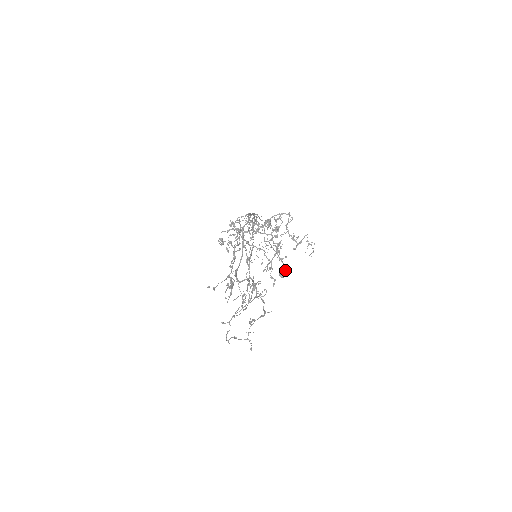
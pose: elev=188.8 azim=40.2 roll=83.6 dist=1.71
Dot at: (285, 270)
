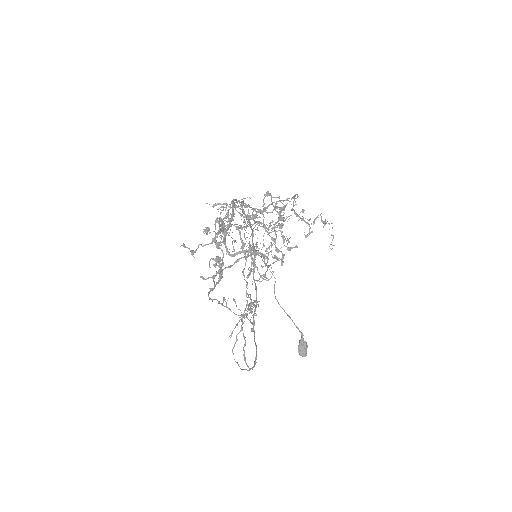
Dot at: (306, 344)
